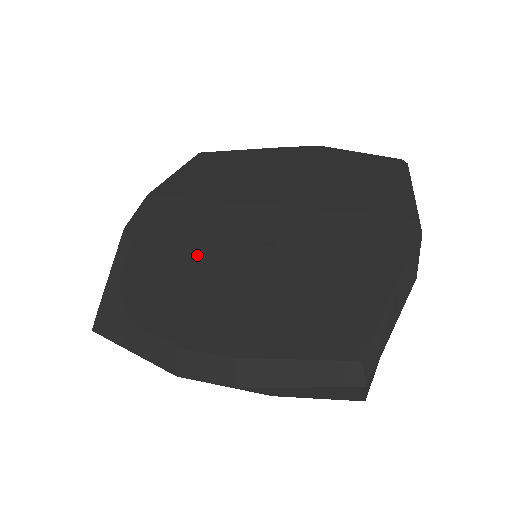
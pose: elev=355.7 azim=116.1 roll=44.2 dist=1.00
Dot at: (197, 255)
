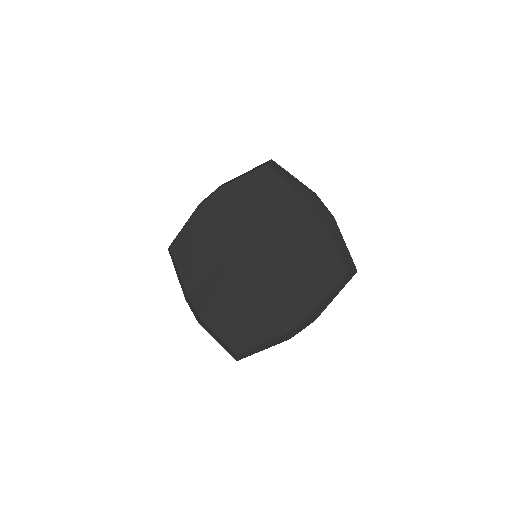
Dot at: (216, 254)
